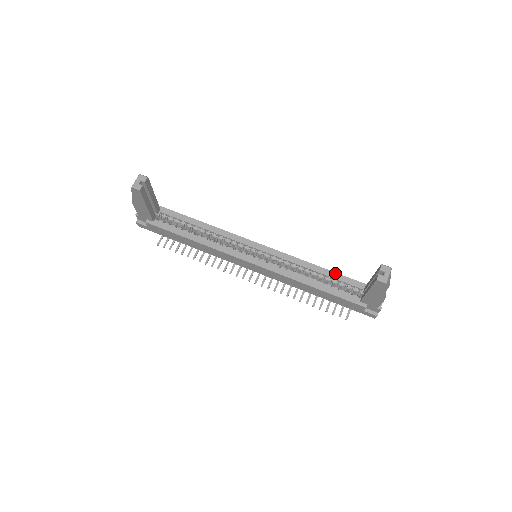
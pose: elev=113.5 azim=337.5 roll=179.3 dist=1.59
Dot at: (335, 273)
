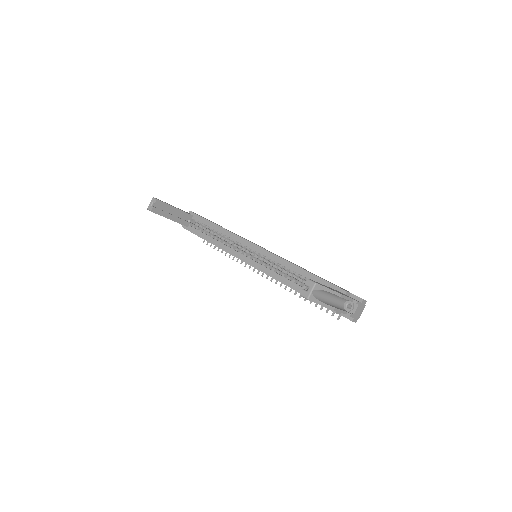
Dot at: (314, 275)
